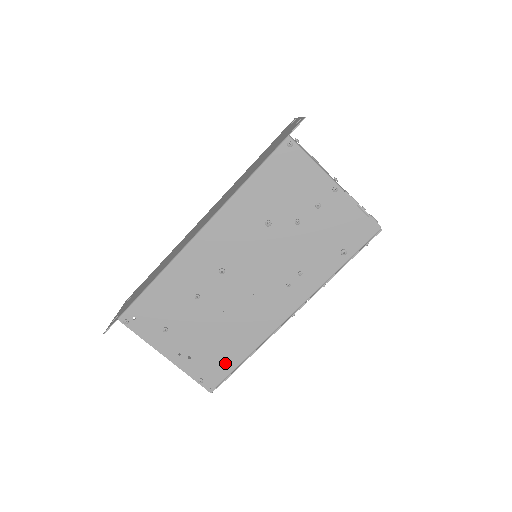
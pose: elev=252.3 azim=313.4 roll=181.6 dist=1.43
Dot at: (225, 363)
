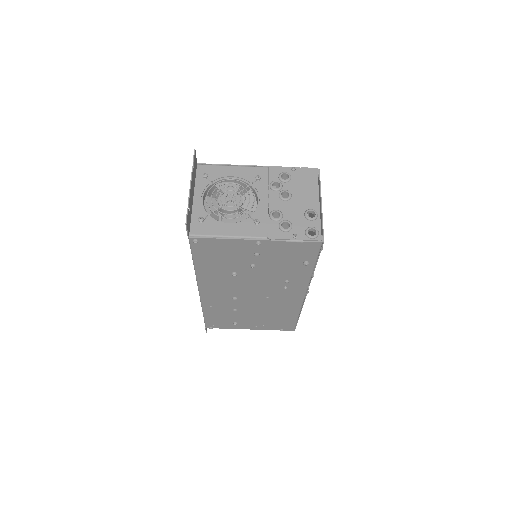
Dot at: (287, 321)
